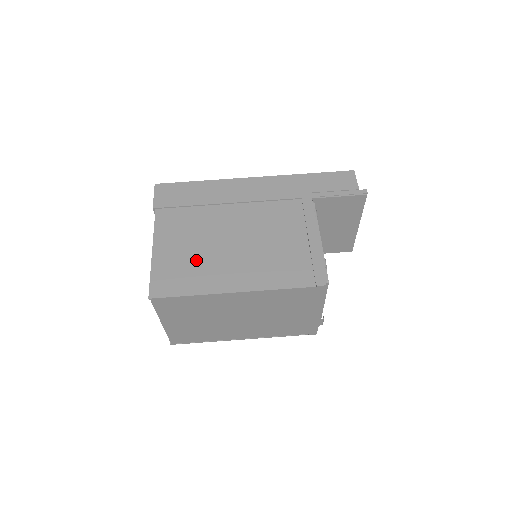
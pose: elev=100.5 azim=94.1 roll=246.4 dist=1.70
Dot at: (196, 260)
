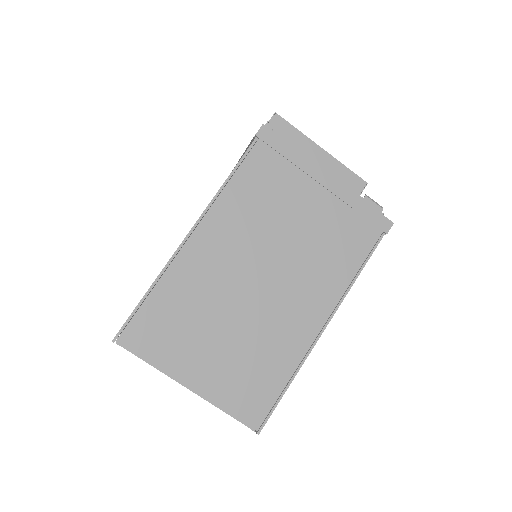
Dot at: occluded
